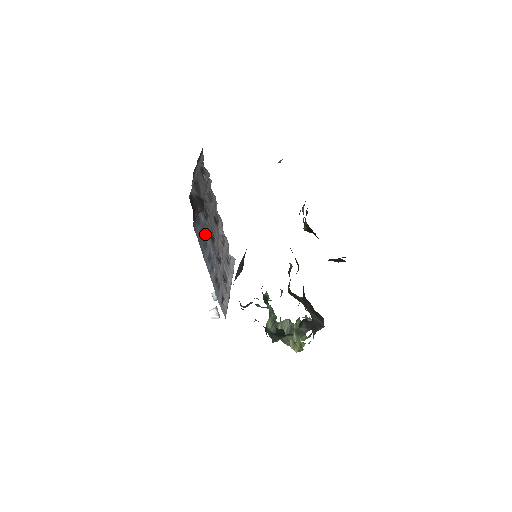
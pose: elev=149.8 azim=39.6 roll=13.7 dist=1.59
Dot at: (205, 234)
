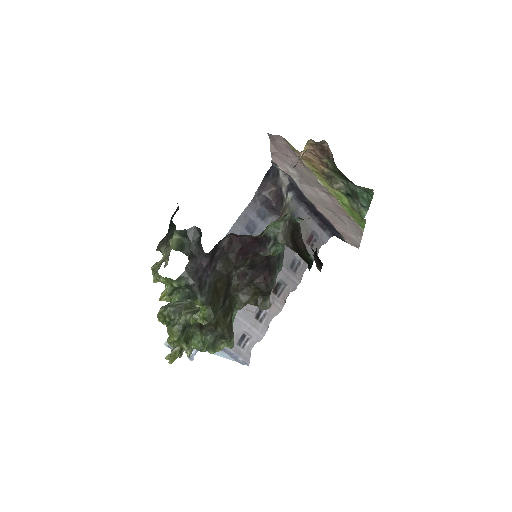
Dot at: occluded
